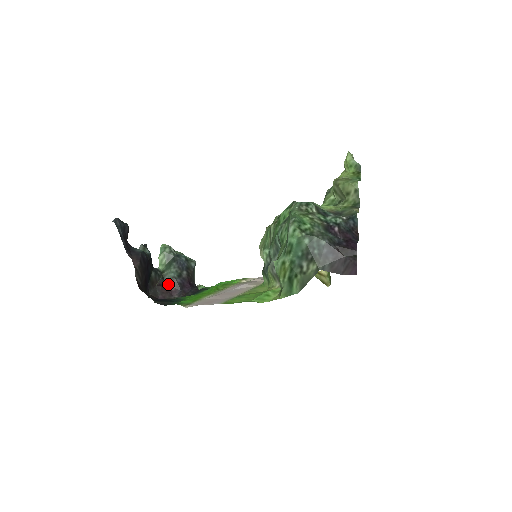
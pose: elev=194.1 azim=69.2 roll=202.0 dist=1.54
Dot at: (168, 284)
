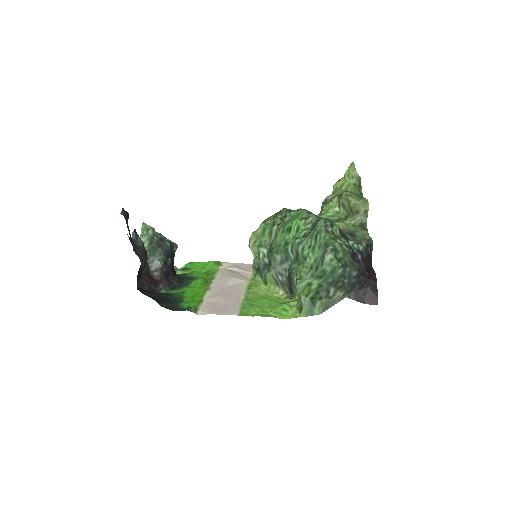
Dot at: (153, 273)
